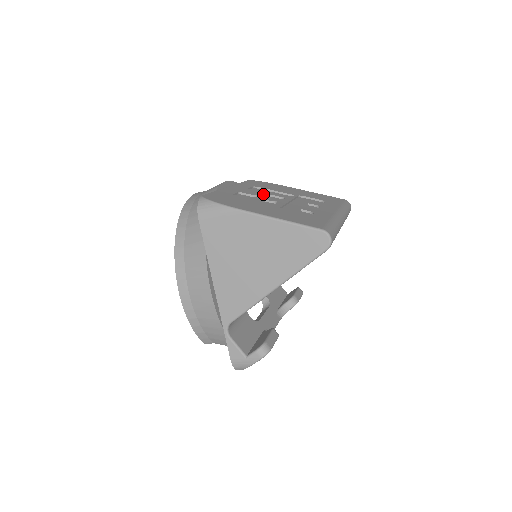
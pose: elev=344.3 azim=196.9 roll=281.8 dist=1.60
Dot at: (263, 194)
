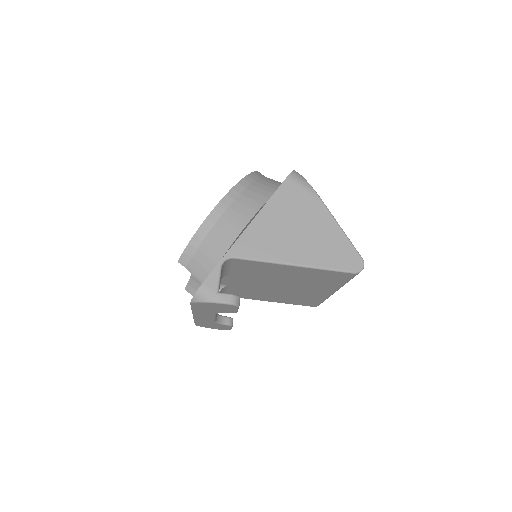
Dot at: occluded
